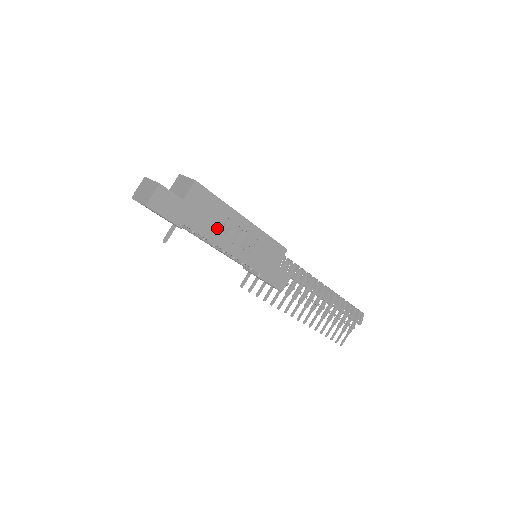
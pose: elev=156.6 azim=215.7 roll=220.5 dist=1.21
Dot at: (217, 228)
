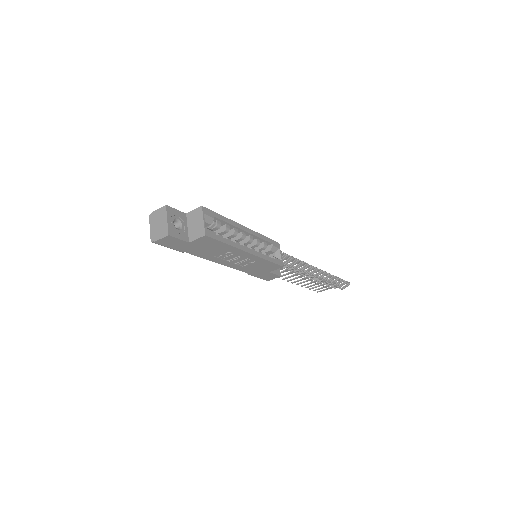
Dot at: (218, 254)
